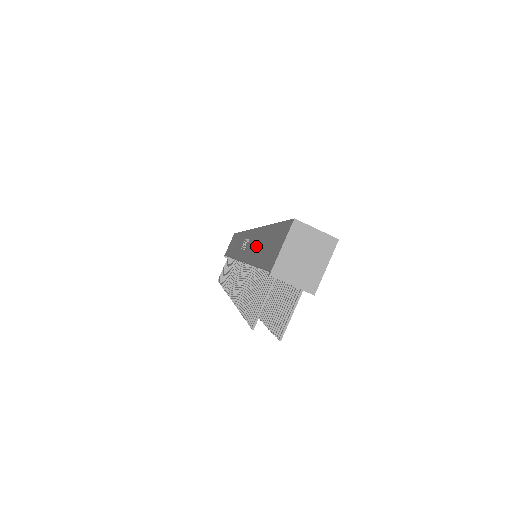
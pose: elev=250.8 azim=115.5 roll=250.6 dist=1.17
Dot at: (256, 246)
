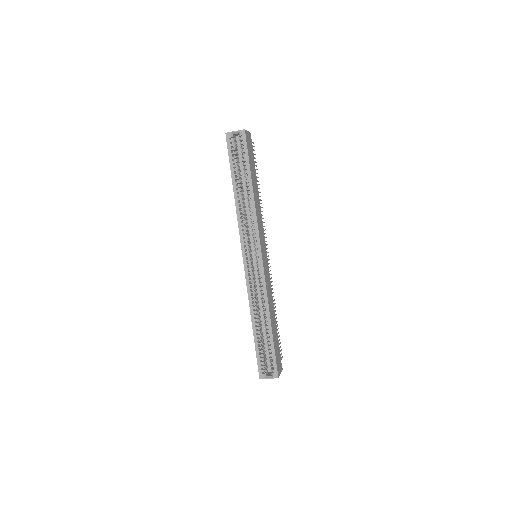
Dot at: occluded
